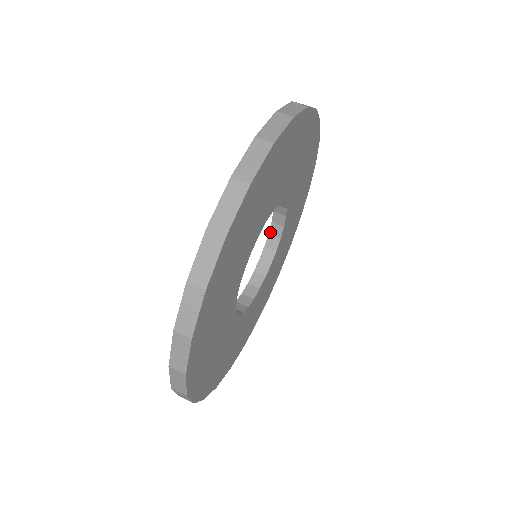
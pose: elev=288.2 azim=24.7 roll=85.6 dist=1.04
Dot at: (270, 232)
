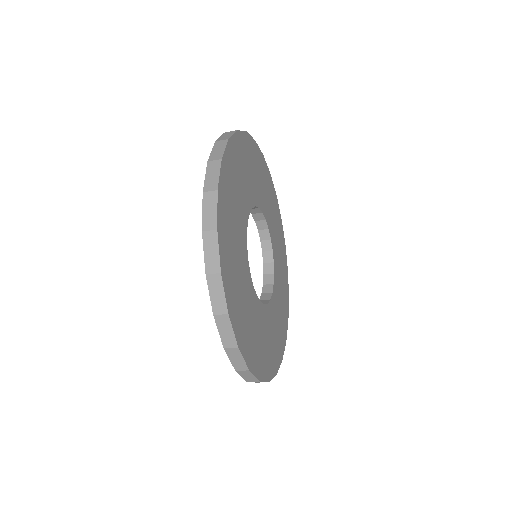
Dot at: (255, 220)
